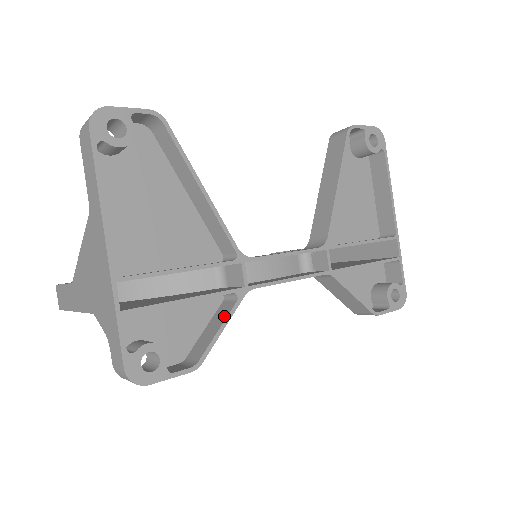
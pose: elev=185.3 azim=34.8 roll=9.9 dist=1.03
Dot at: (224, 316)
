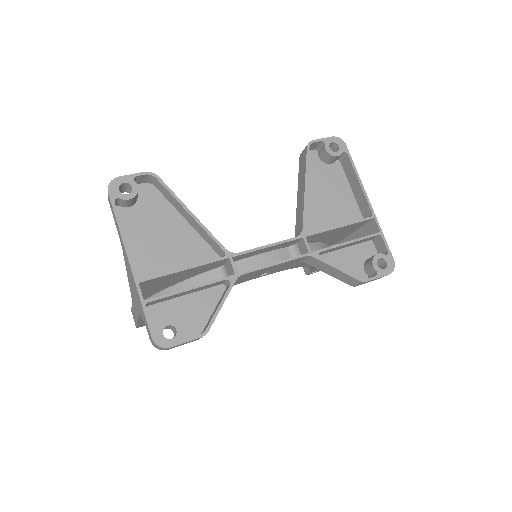
Dot at: (223, 297)
